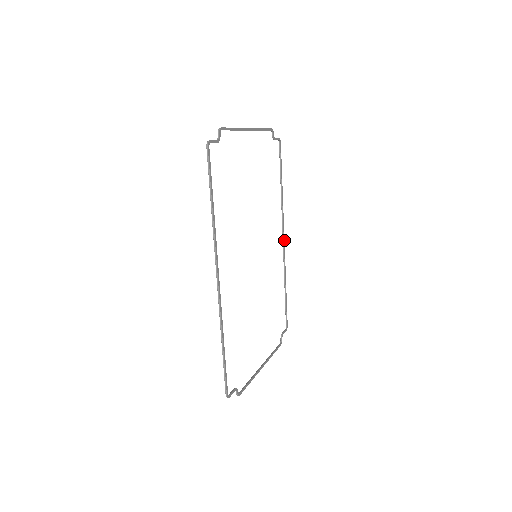
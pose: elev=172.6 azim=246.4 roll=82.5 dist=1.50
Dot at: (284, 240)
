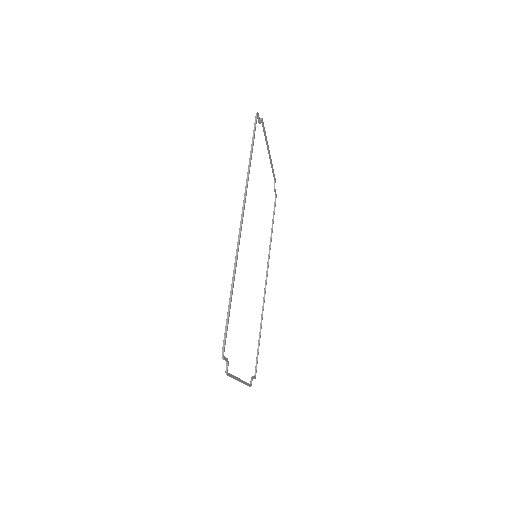
Dot at: (266, 282)
